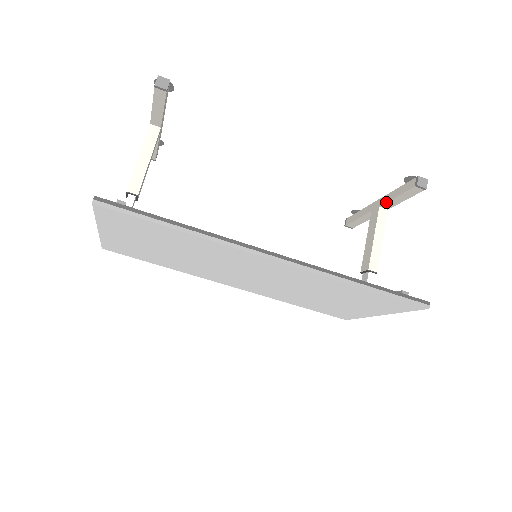
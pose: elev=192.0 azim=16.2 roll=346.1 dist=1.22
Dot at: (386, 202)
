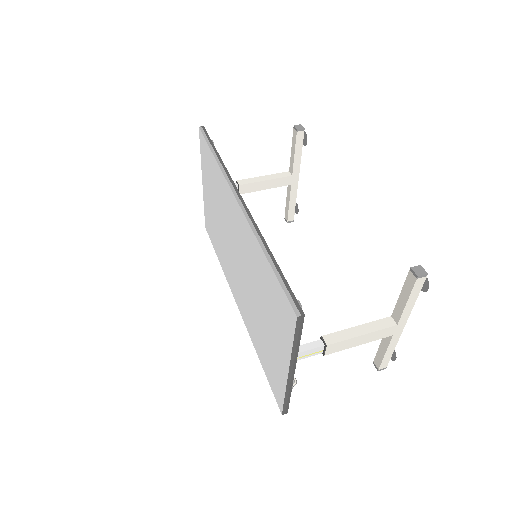
Dot at: (395, 306)
